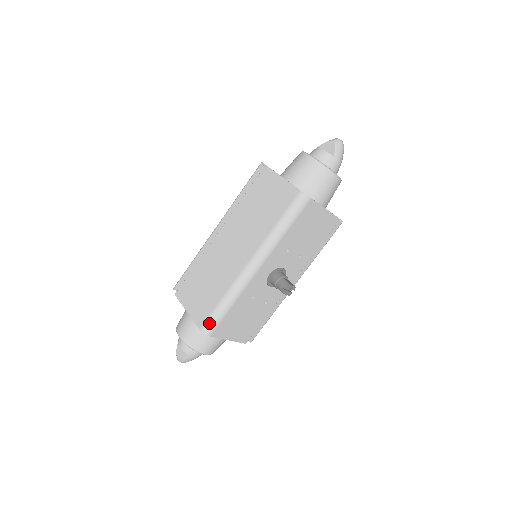
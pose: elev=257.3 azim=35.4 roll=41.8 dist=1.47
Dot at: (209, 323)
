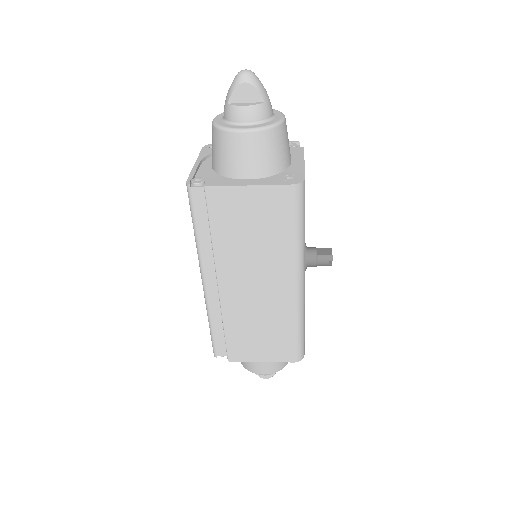
Dot at: (299, 352)
